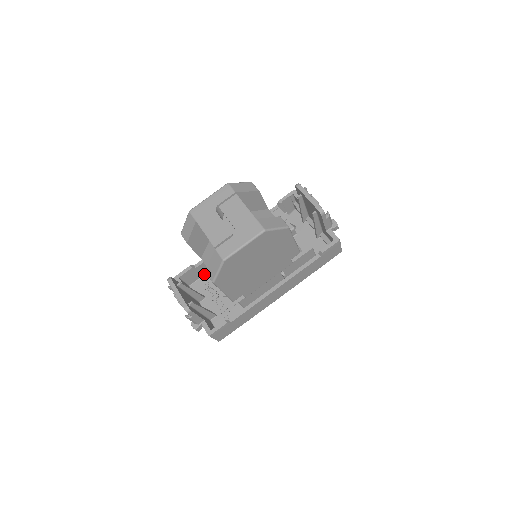
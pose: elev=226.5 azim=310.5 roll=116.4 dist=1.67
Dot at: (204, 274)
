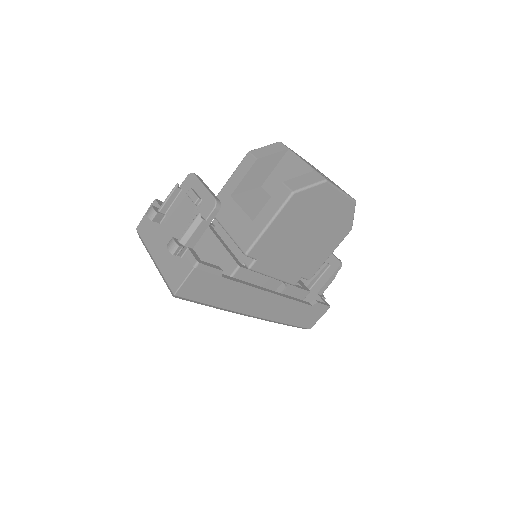
Dot at: occluded
